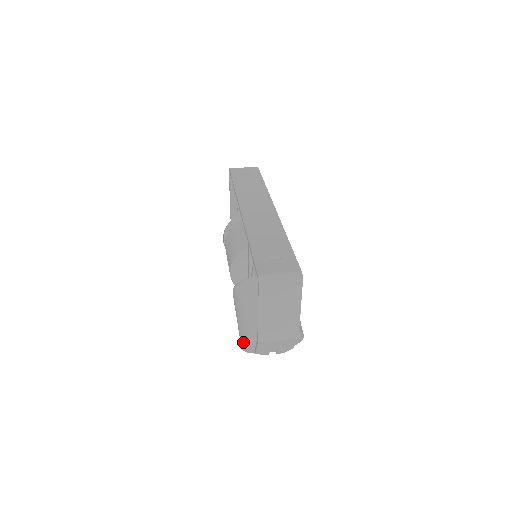
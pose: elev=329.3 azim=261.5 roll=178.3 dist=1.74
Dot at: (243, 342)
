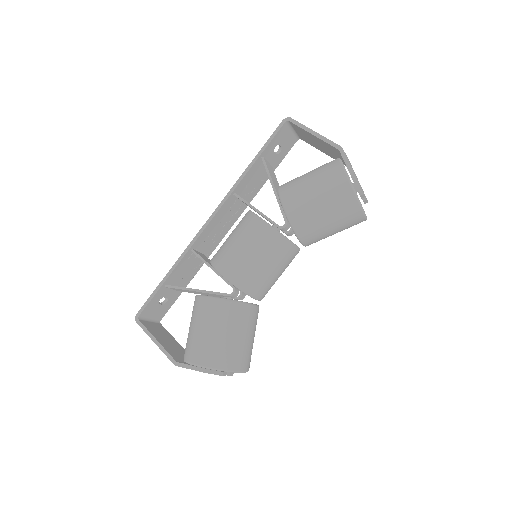
Dot at: (340, 167)
